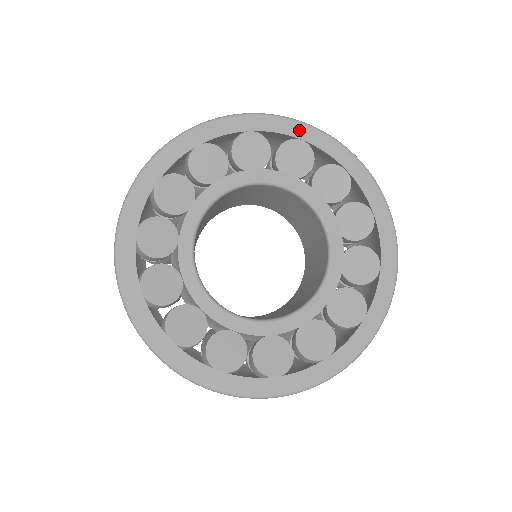
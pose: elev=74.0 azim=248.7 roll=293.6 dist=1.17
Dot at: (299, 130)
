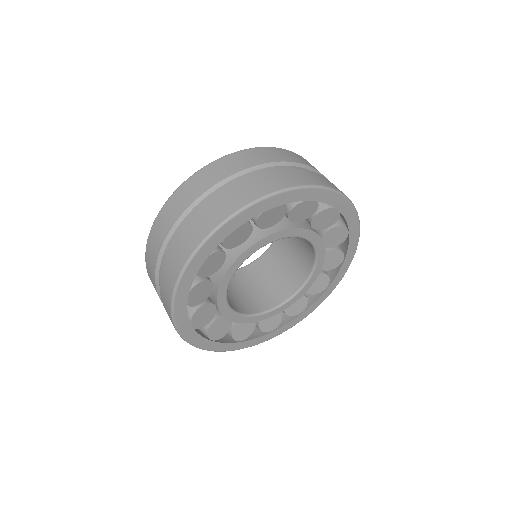
Dot at: (342, 204)
